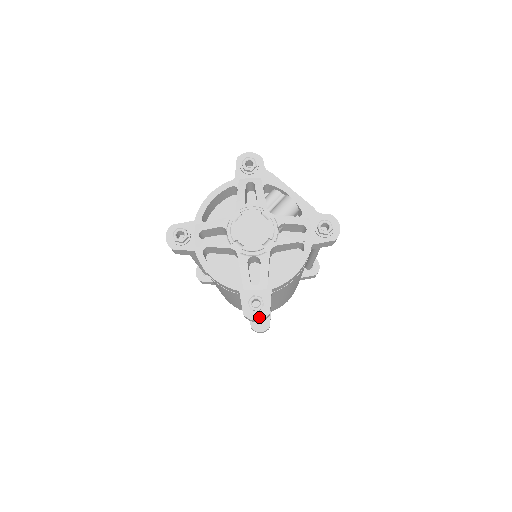
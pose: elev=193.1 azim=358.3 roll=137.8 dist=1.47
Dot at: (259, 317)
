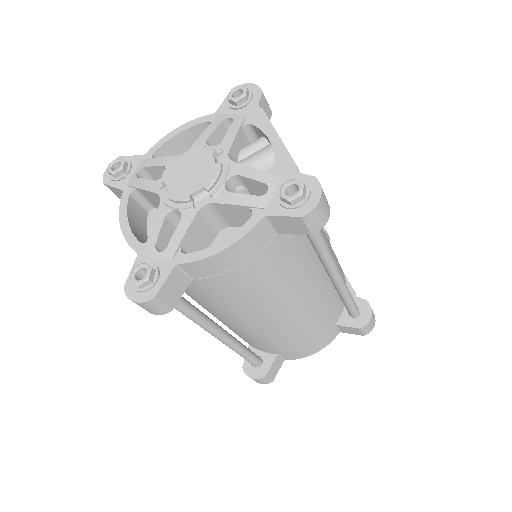
Dot at: (139, 298)
